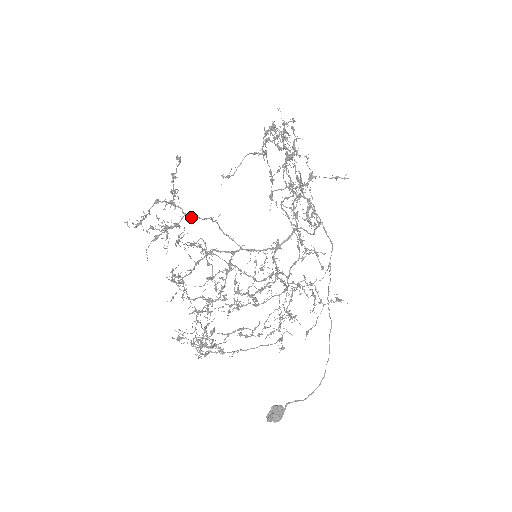
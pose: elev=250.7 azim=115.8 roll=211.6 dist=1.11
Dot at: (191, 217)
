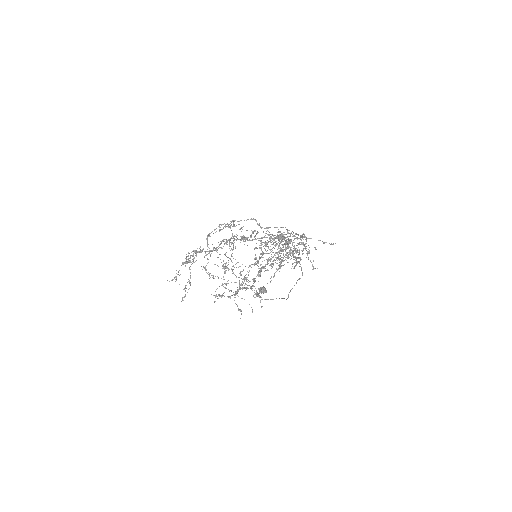
Dot at: occluded
